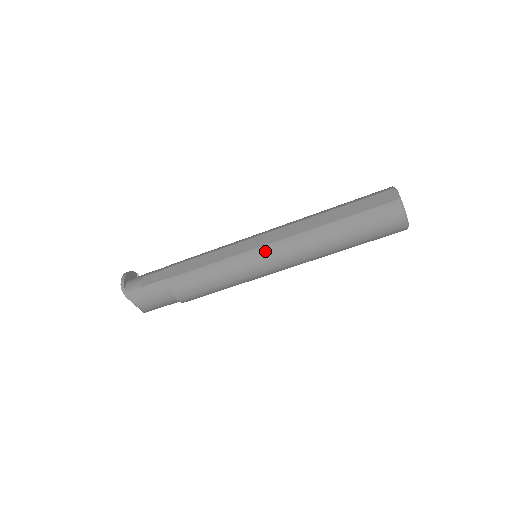
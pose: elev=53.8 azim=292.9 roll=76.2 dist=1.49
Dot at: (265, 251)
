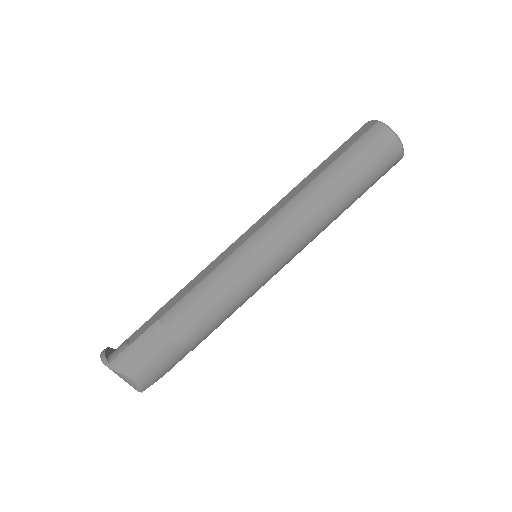
Dot at: (263, 233)
